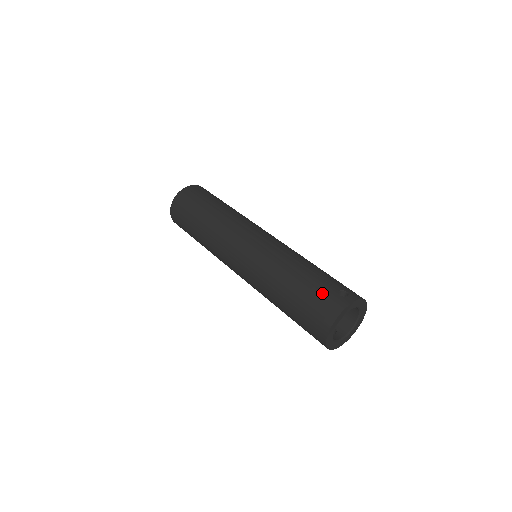
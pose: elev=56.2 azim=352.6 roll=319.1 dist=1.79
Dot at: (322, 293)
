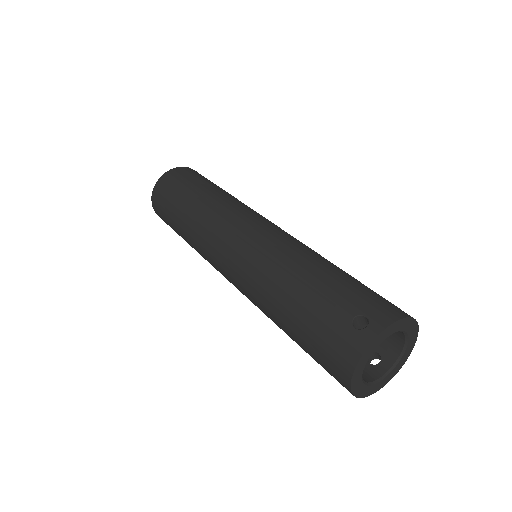
Dot at: (327, 328)
